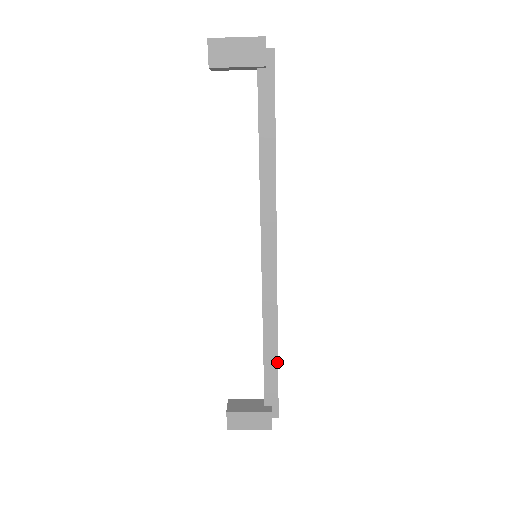
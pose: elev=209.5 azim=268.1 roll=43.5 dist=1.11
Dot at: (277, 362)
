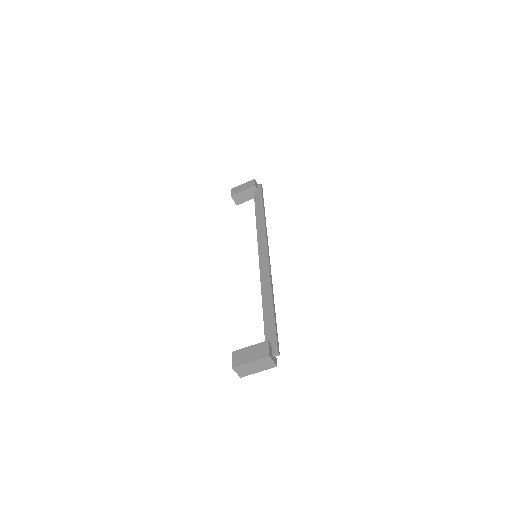
Dot at: (273, 309)
